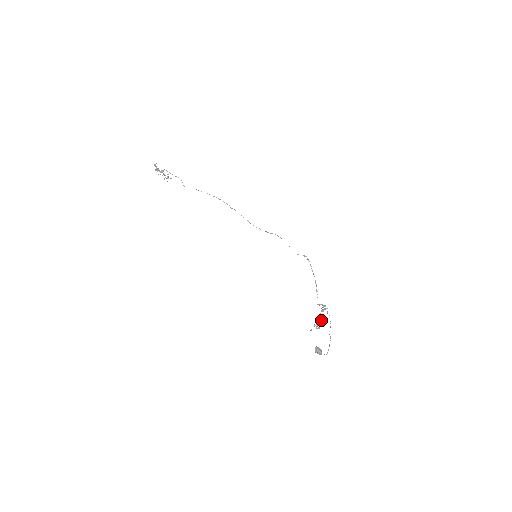
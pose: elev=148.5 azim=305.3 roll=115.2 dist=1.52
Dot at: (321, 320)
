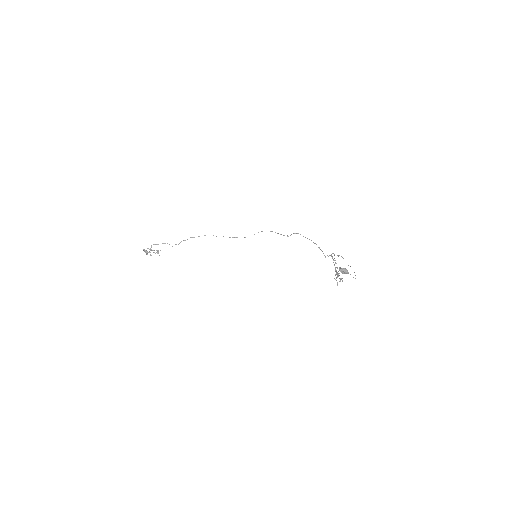
Dot at: occluded
